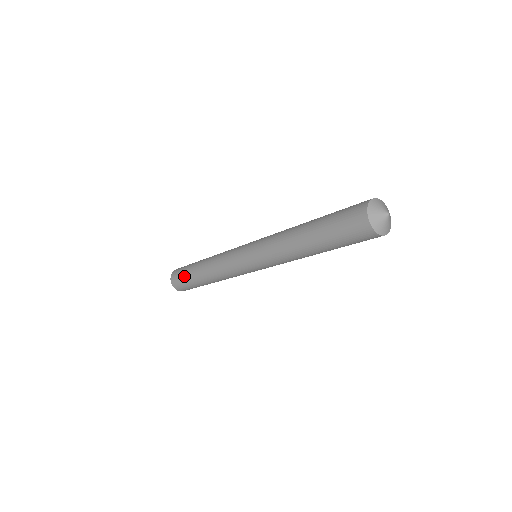
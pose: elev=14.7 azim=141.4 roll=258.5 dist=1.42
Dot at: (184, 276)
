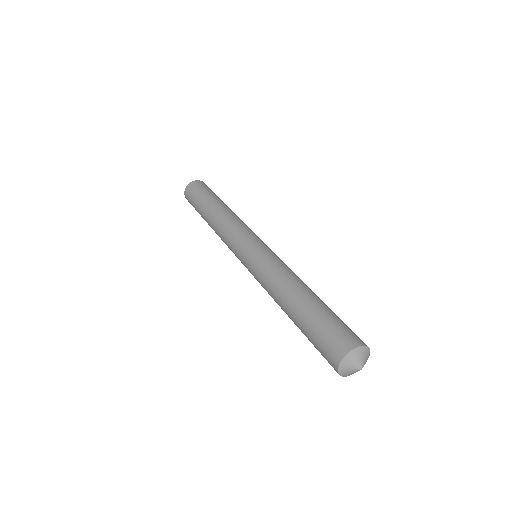
Dot at: (195, 206)
